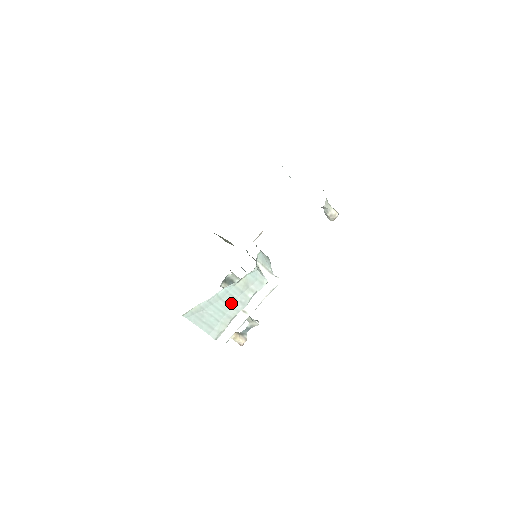
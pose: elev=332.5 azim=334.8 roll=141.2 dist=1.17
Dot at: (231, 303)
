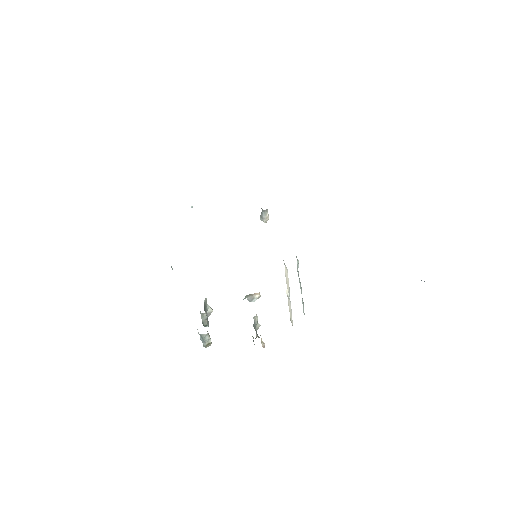
Dot at: (299, 281)
